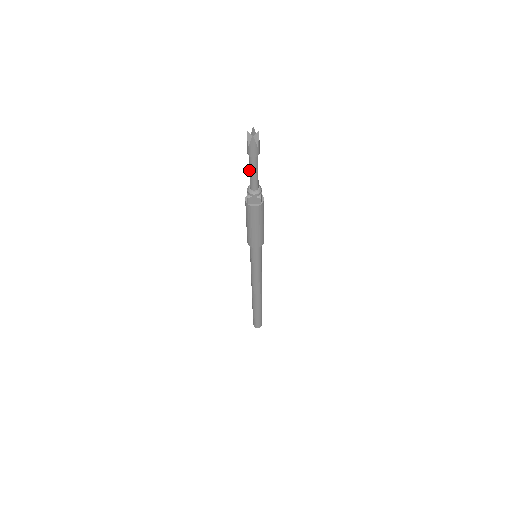
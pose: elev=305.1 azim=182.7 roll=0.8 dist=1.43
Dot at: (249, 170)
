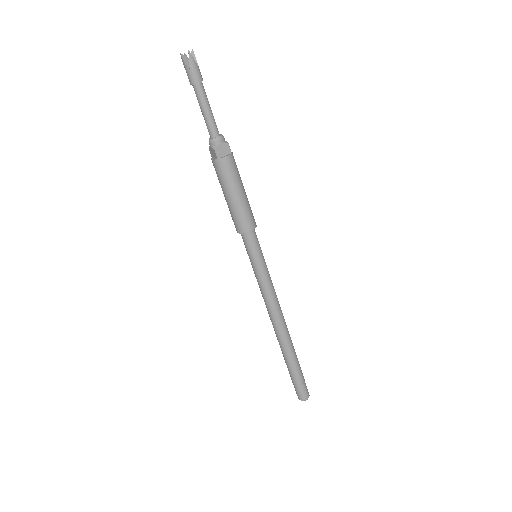
Dot at: (201, 111)
